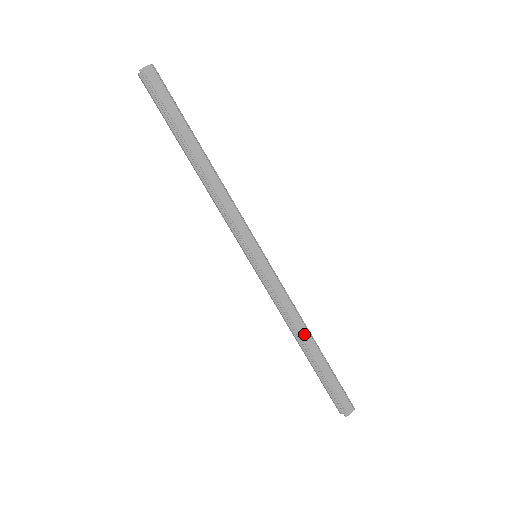
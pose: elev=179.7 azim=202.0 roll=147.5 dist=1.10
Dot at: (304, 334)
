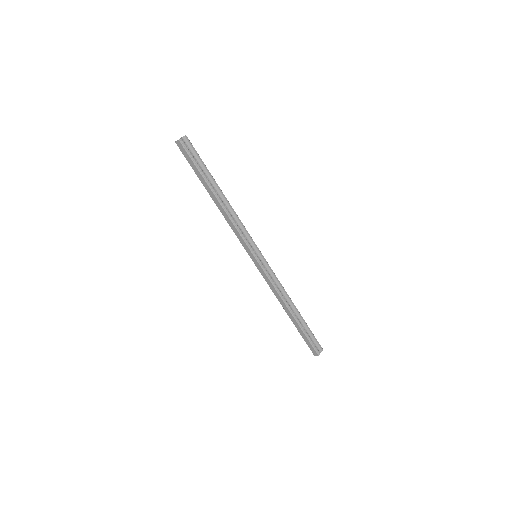
Dot at: (284, 307)
